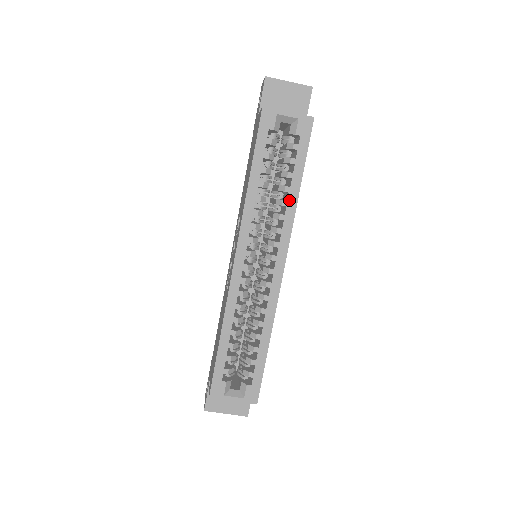
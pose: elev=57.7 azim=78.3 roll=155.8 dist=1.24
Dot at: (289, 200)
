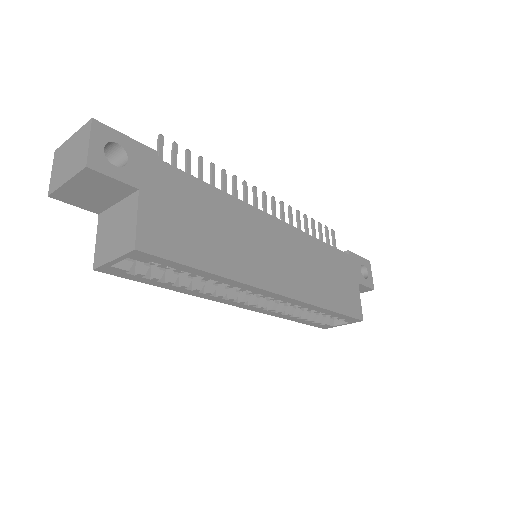
Dot at: (218, 281)
